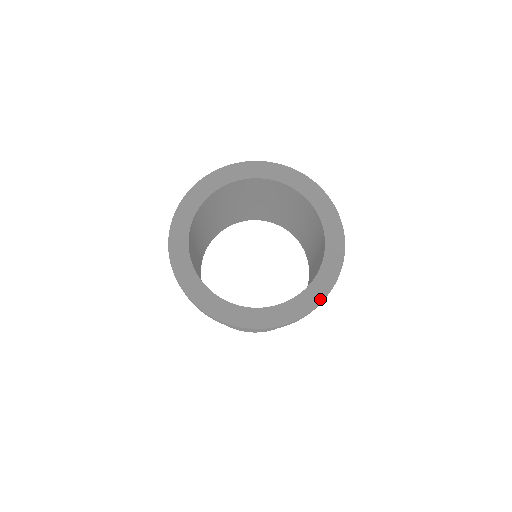
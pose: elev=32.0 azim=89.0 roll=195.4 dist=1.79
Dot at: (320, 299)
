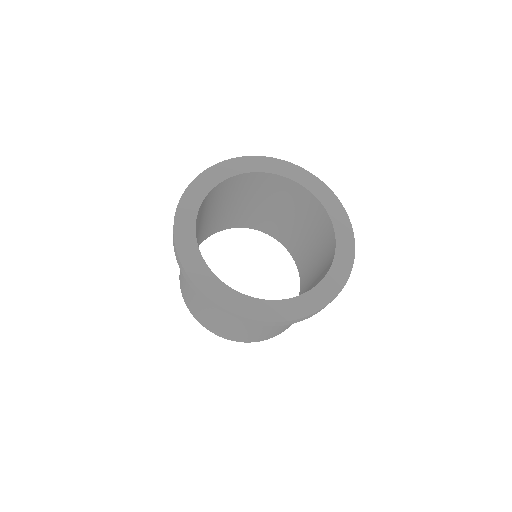
Dot at: (334, 294)
